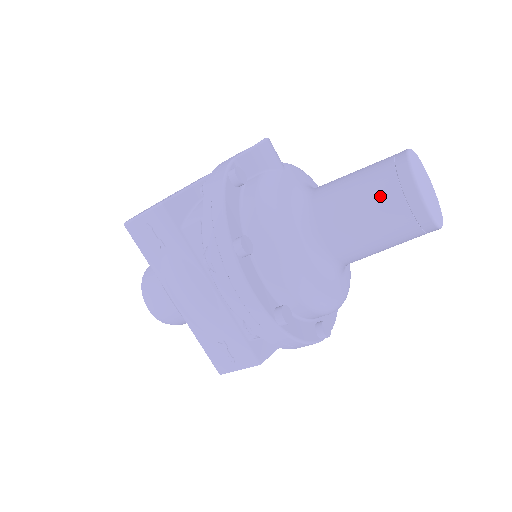
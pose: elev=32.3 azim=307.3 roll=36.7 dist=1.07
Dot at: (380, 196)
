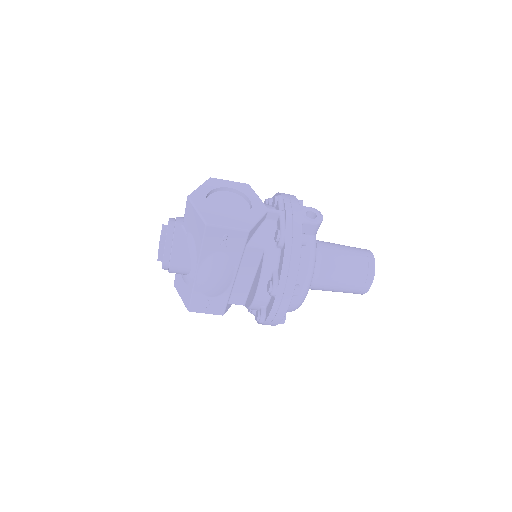
Dot at: (356, 279)
